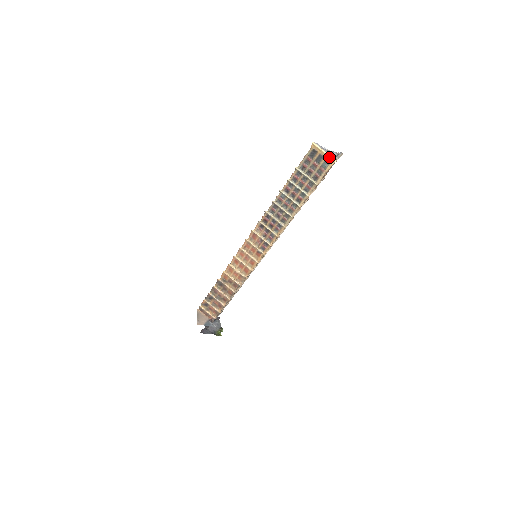
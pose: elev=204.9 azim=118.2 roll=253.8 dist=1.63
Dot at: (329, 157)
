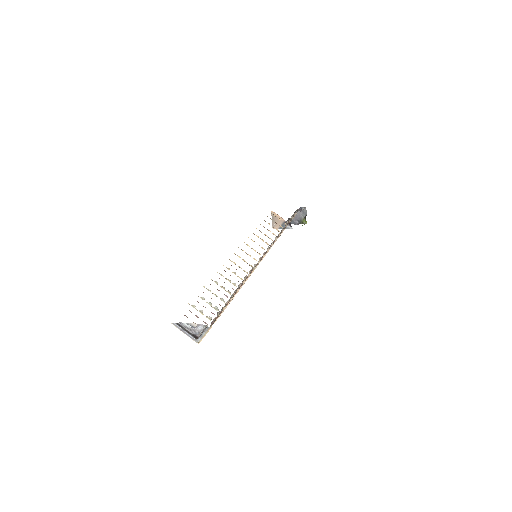
Dot at: (191, 337)
